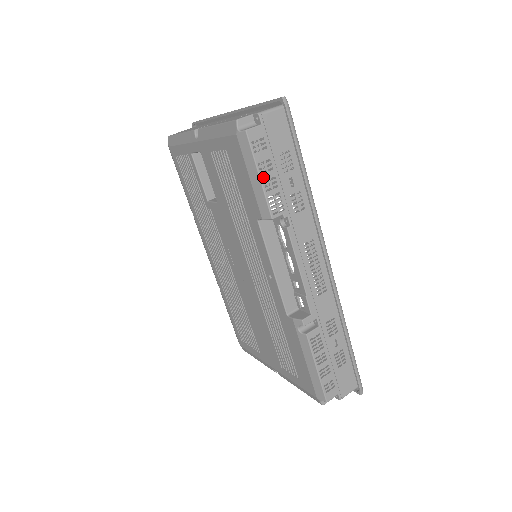
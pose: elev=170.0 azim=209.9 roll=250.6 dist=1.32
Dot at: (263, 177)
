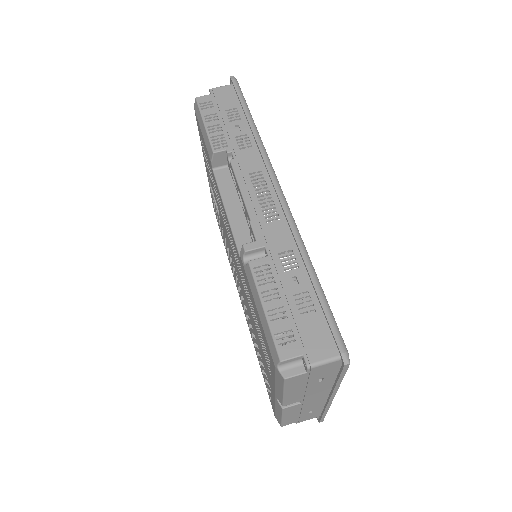
Dot at: (208, 124)
